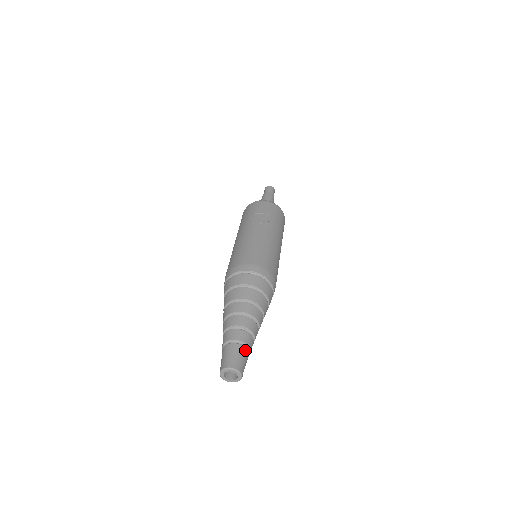
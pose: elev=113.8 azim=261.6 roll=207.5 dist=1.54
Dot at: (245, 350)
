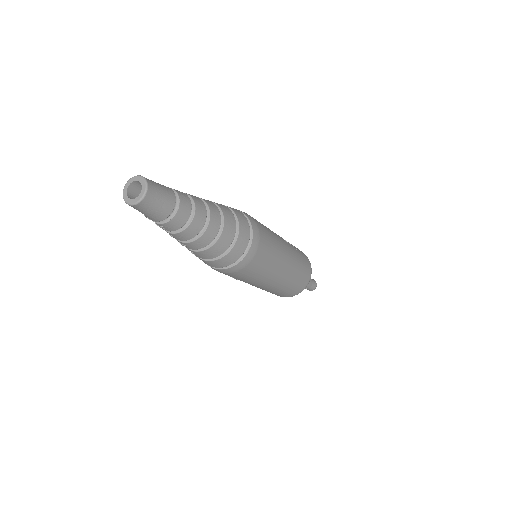
Dot at: (172, 196)
